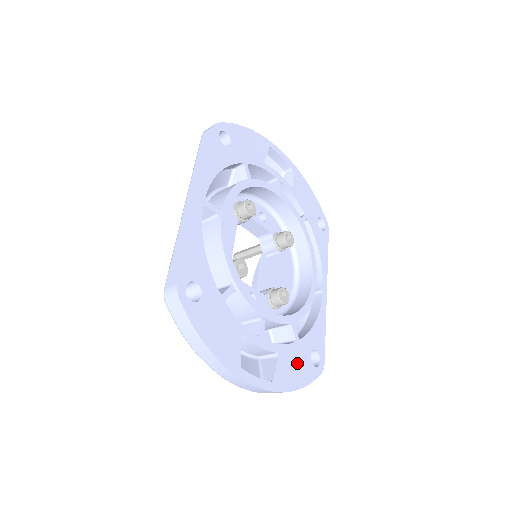
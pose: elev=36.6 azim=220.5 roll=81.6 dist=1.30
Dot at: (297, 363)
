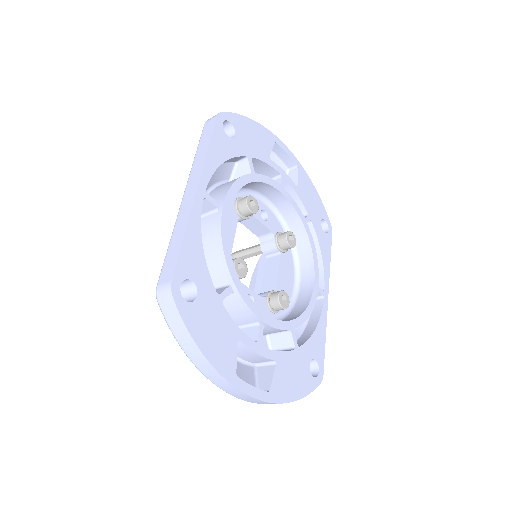
Dot at: (295, 372)
